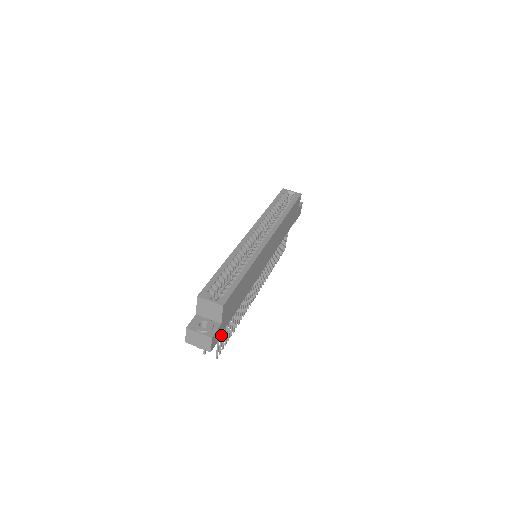
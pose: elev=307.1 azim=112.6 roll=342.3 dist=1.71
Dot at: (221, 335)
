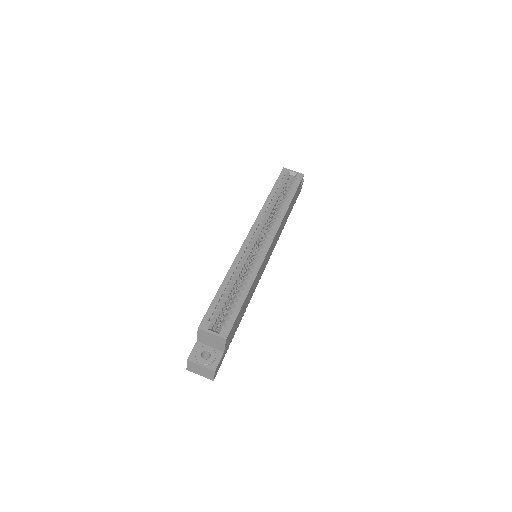
Dot at: occluded
